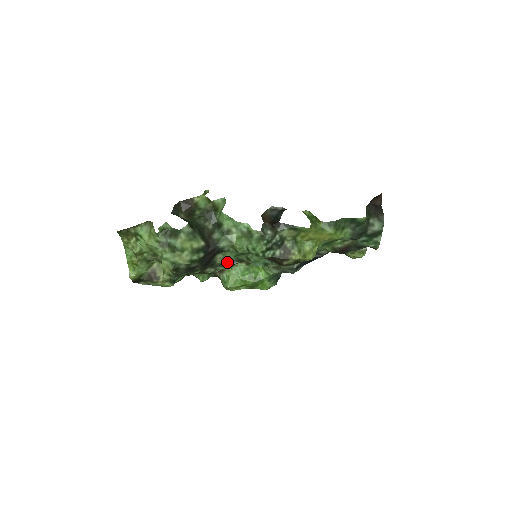
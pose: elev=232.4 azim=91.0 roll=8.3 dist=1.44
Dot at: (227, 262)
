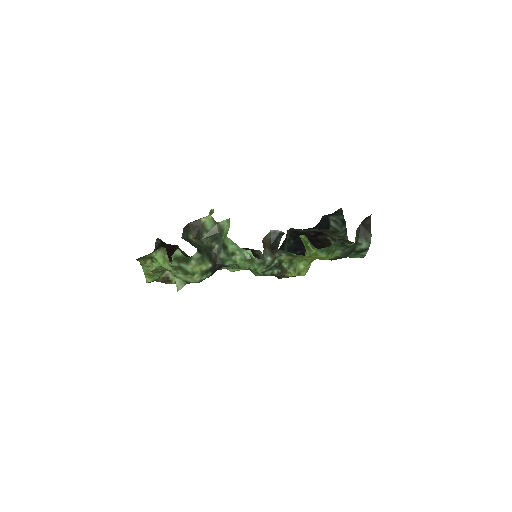
Dot at: (231, 268)
